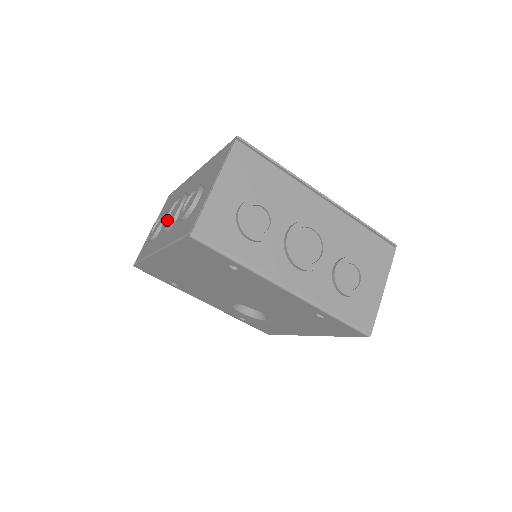
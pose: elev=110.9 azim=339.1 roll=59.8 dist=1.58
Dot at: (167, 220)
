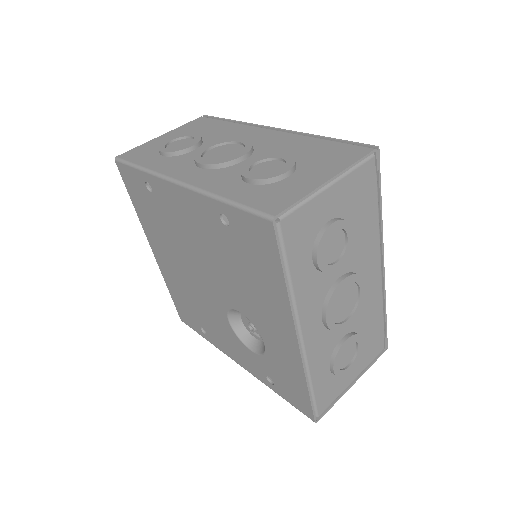
Dot at: occluded
